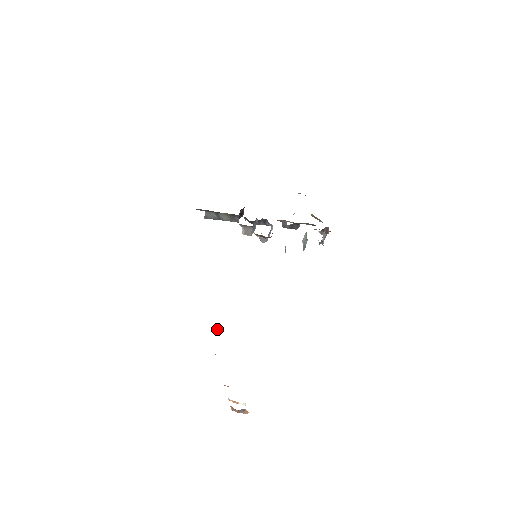
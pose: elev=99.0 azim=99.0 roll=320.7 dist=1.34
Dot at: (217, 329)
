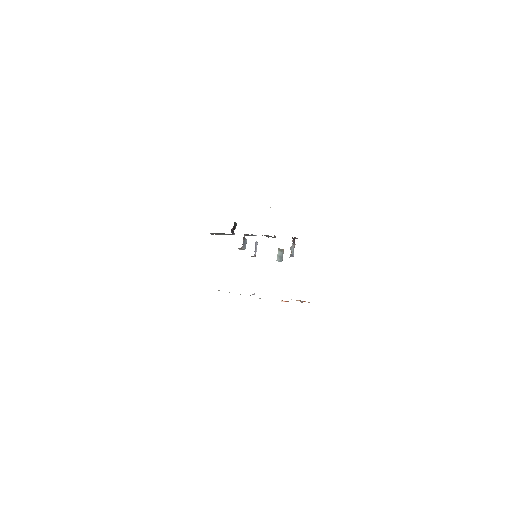
Dot at: (254, 294)
